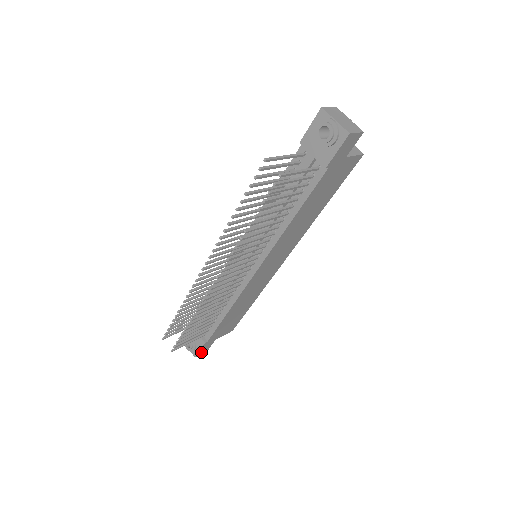
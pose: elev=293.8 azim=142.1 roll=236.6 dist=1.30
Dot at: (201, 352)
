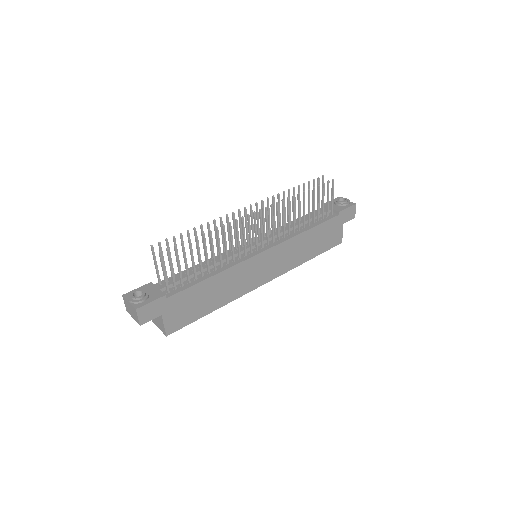
Dot at: (142, 313)
